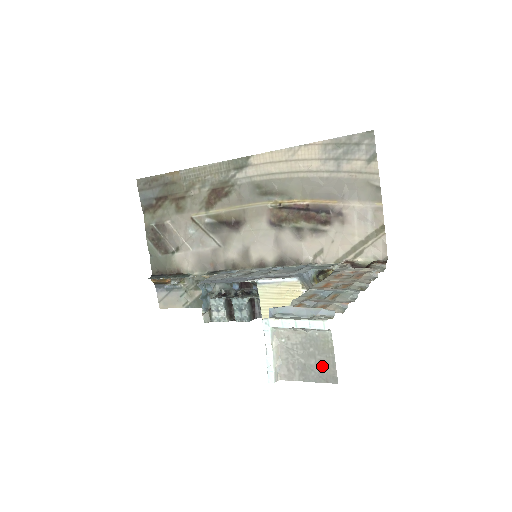
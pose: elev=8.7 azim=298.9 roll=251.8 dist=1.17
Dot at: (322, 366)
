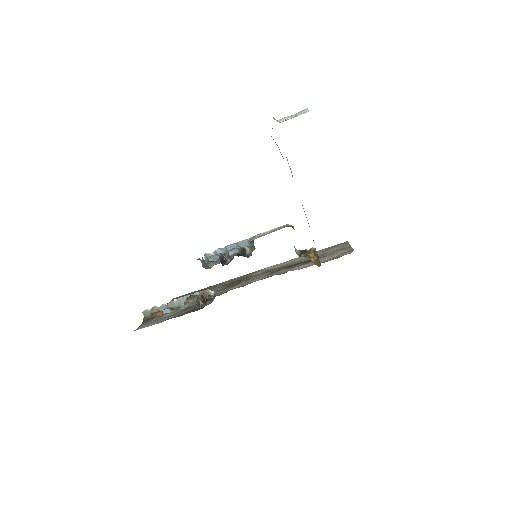
Dot at: occluded
